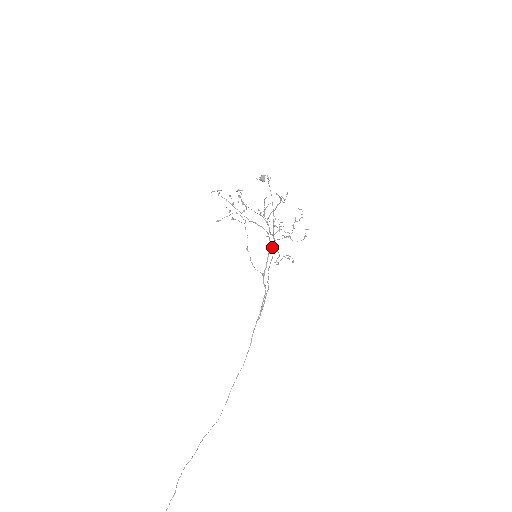
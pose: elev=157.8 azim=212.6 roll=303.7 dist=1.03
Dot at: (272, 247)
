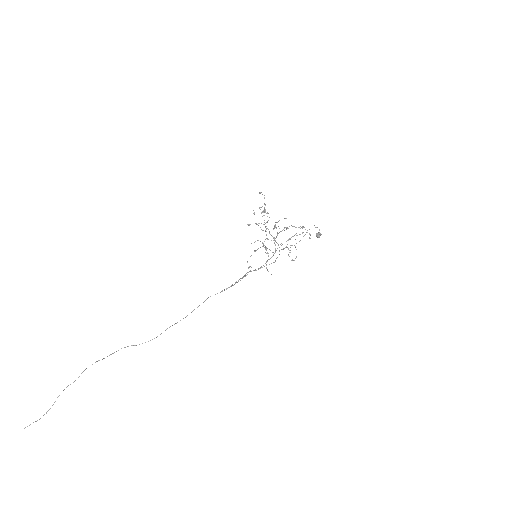
Dot at: (272, 256)
